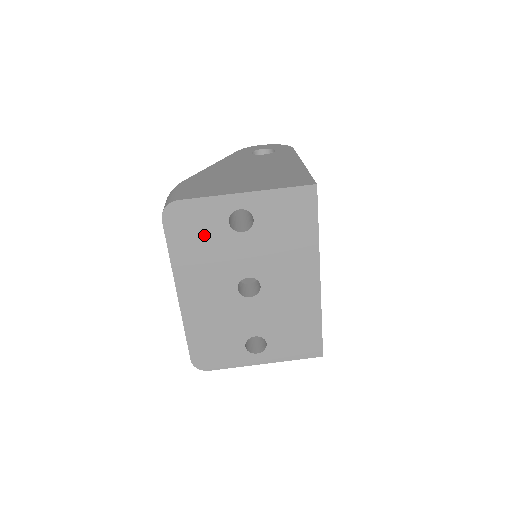
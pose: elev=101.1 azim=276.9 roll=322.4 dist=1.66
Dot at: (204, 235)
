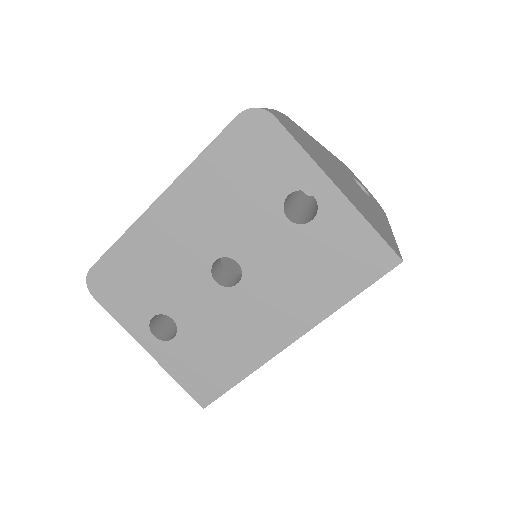
Dot at: (254, 177)
